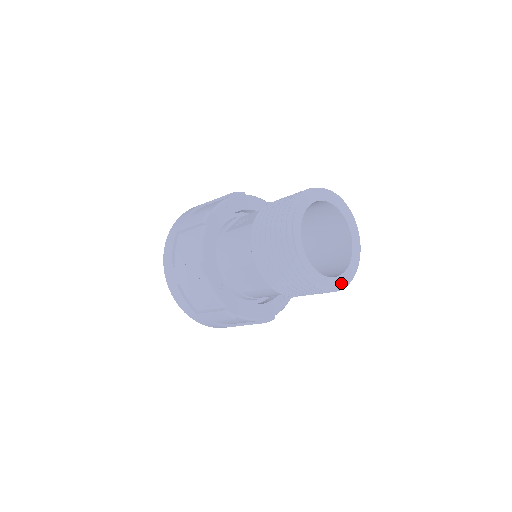
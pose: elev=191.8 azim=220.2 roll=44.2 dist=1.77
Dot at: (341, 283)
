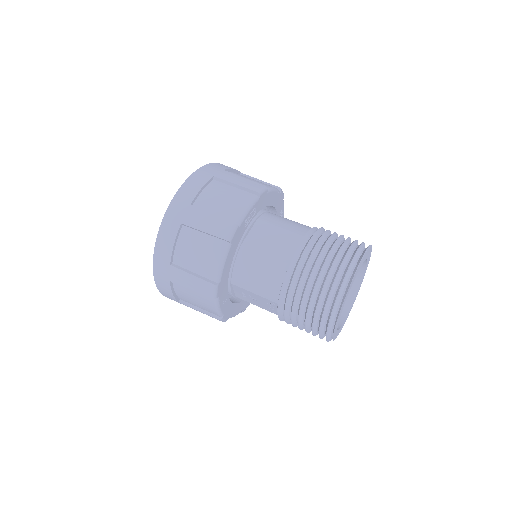
Dot at: occluded
